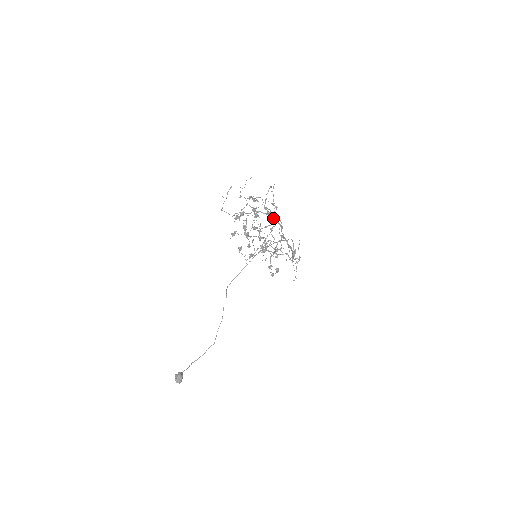
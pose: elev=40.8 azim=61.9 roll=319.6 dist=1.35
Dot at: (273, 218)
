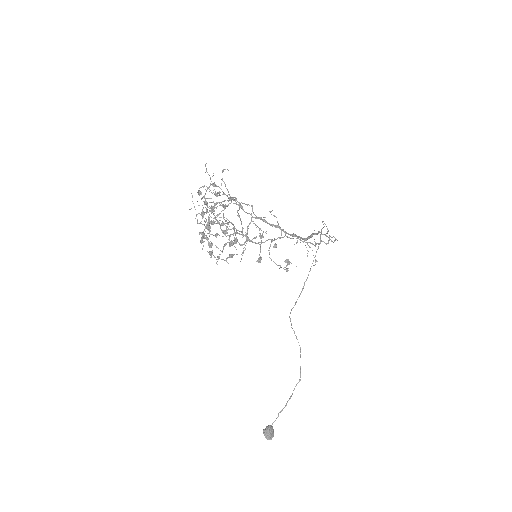
Dot at: occluded
